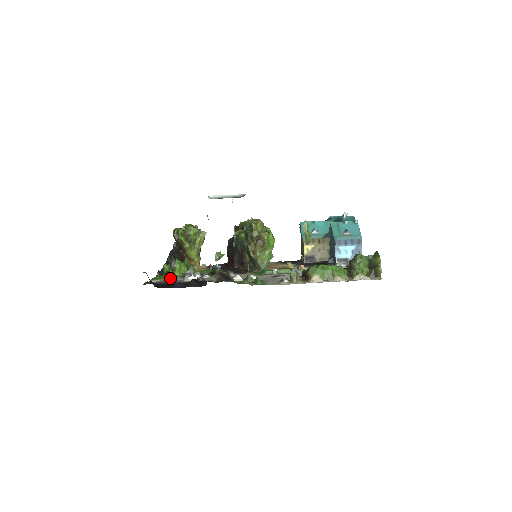
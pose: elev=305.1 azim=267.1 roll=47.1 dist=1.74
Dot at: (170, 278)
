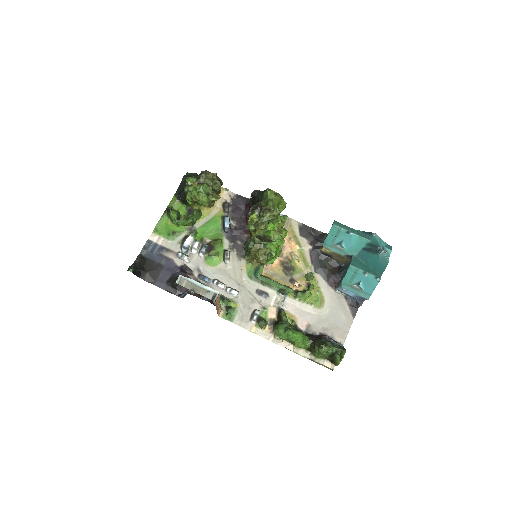
Dot at: (170, 238)
